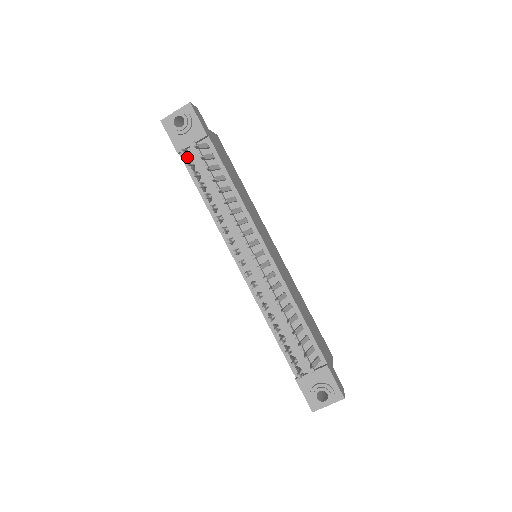
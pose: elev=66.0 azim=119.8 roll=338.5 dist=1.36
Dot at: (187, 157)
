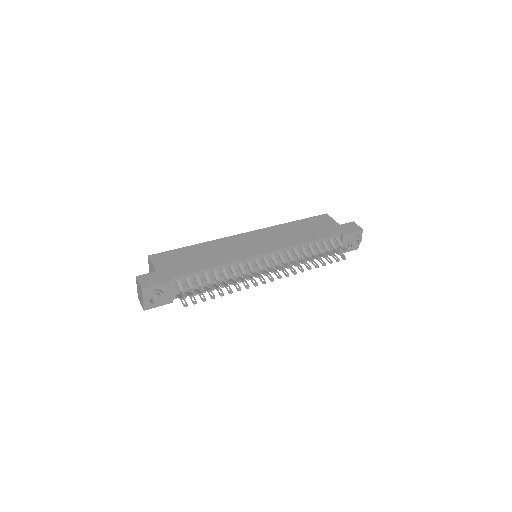
Dot at: occluded
